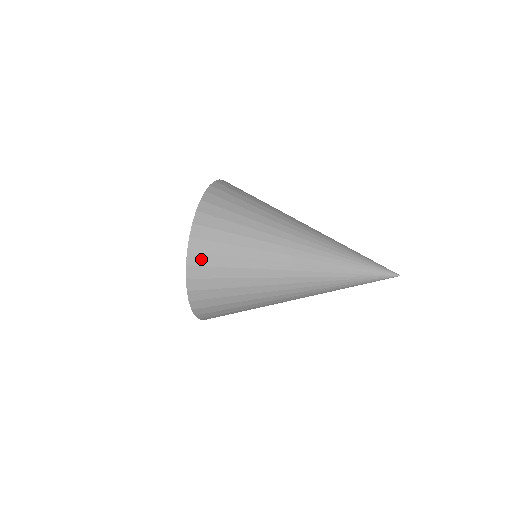
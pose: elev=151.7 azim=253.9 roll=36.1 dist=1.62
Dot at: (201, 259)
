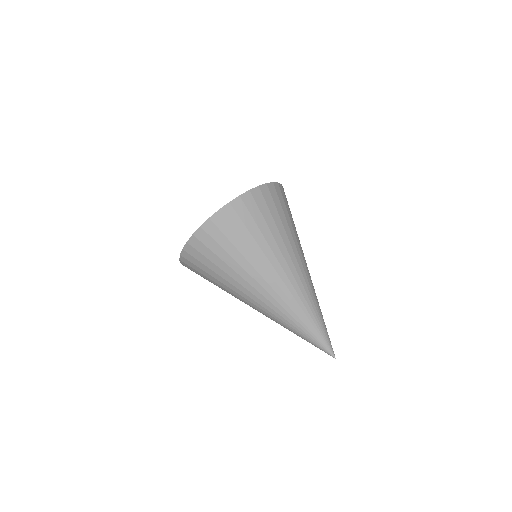
Dot at: (214, 231)
